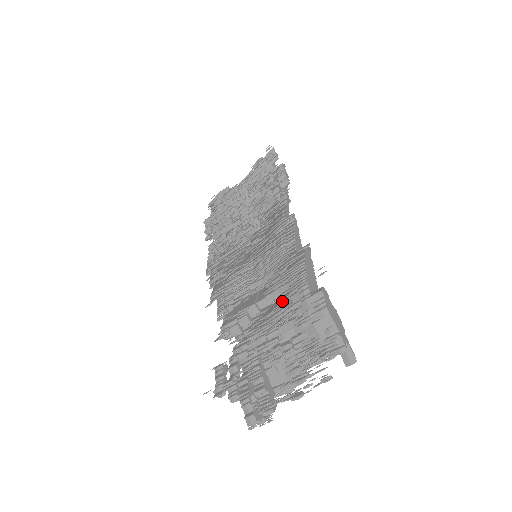
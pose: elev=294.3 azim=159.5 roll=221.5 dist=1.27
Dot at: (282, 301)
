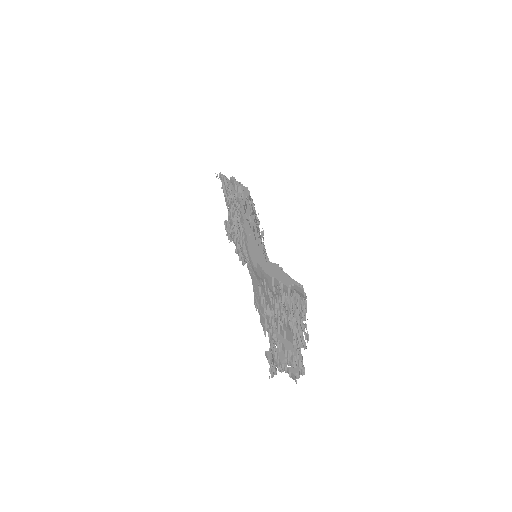
Dot at: occluded
